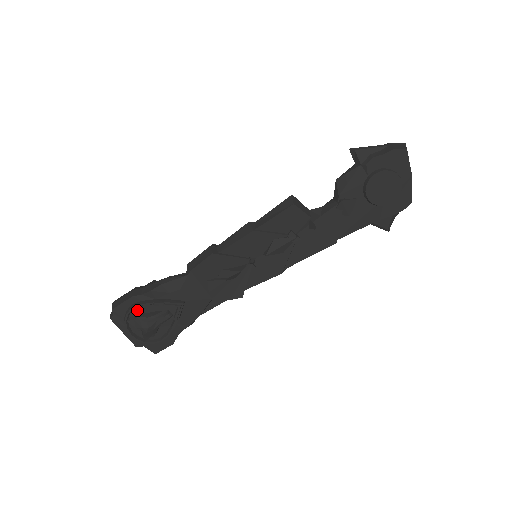
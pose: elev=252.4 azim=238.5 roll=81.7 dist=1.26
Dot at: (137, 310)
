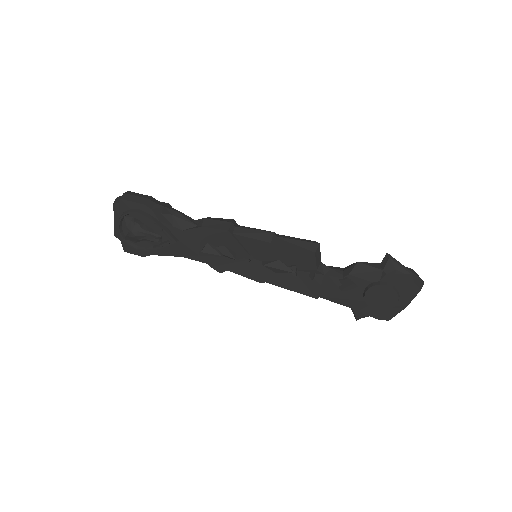
Dot at: (139, 216)
